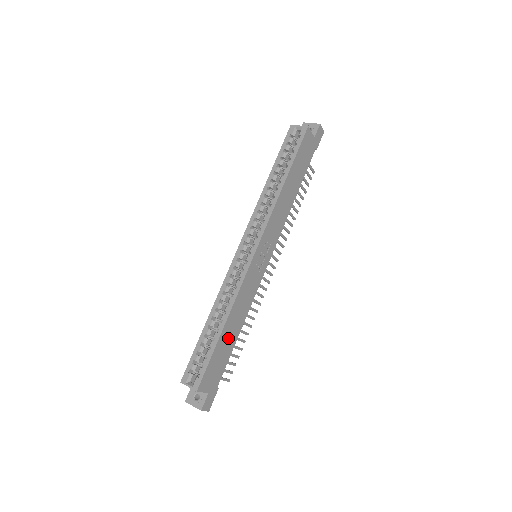
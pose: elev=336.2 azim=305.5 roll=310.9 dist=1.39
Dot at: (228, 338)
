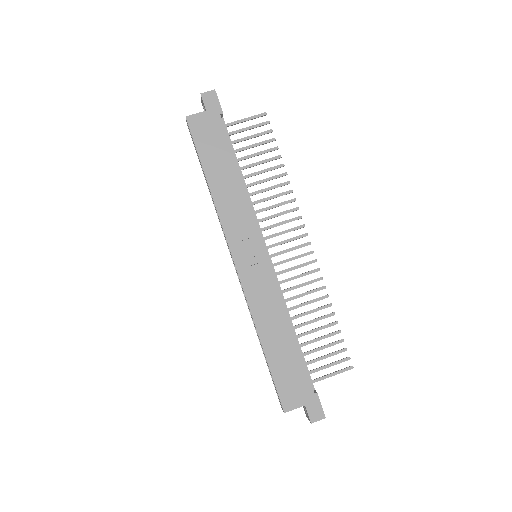
Dot at: (280, 349)
